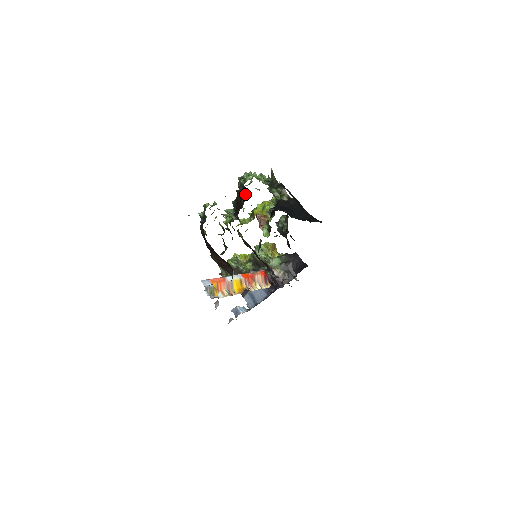
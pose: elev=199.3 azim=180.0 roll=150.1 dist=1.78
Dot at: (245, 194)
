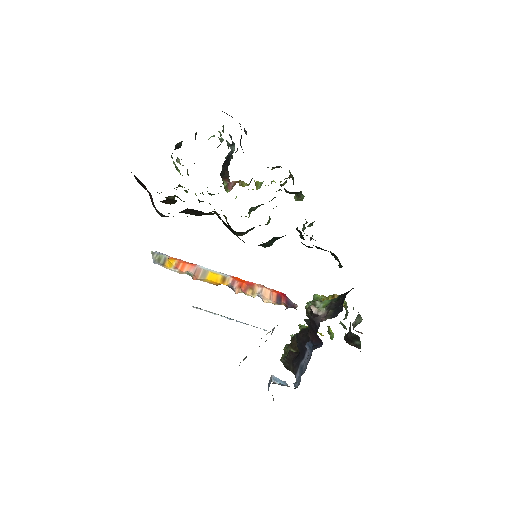
Dot at: occluded
